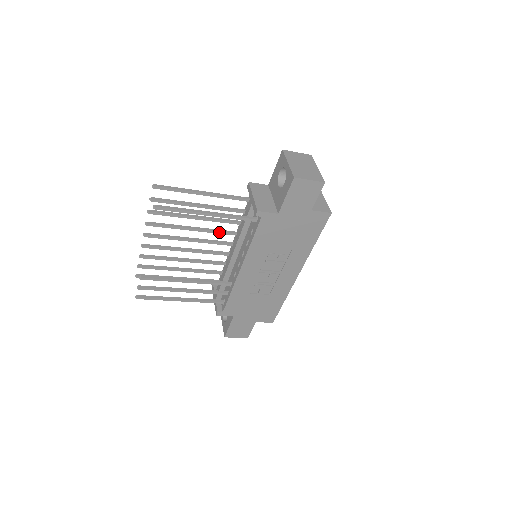
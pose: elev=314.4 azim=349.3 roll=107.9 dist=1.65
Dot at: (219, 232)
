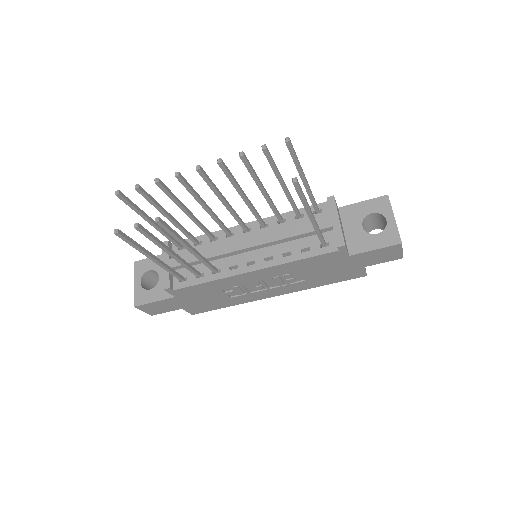
Dot at: (257, 215)
